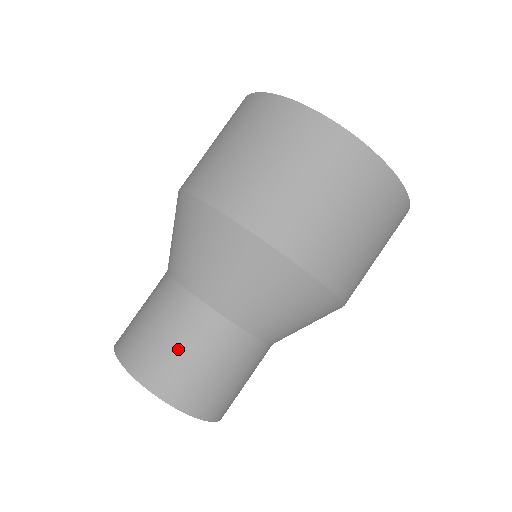
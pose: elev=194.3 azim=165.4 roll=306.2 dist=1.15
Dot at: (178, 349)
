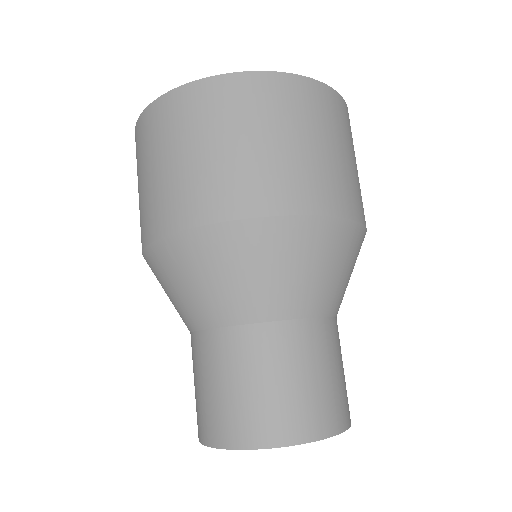
Dot at: (331, 376)
